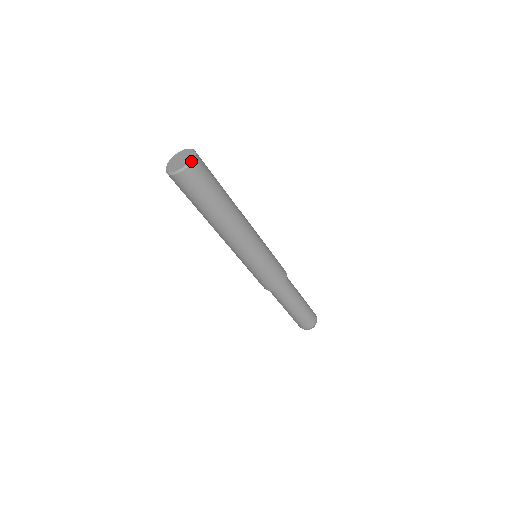
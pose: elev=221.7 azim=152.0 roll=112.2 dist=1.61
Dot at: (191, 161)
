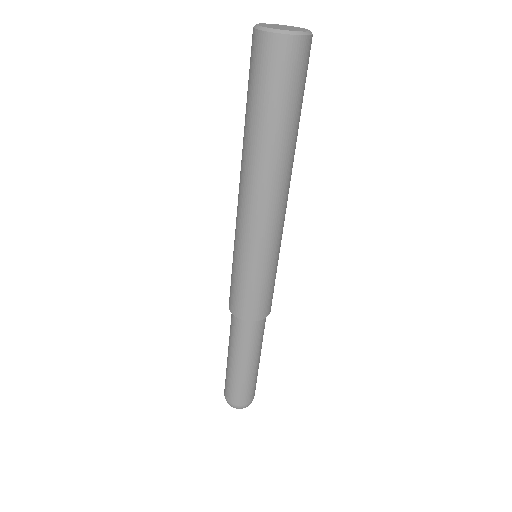
Dot at: (296, 33)
